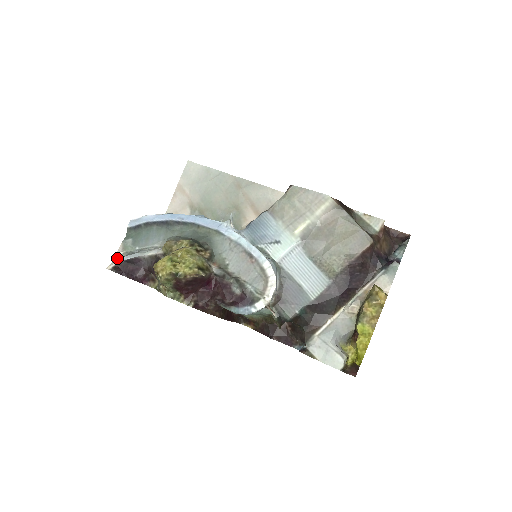
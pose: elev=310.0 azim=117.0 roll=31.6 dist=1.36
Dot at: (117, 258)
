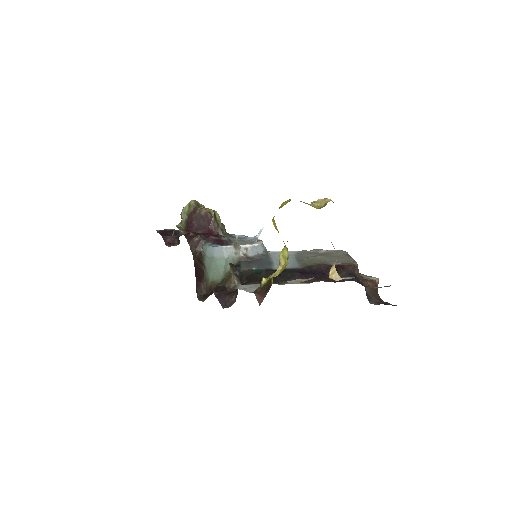
Dot at: occluded
